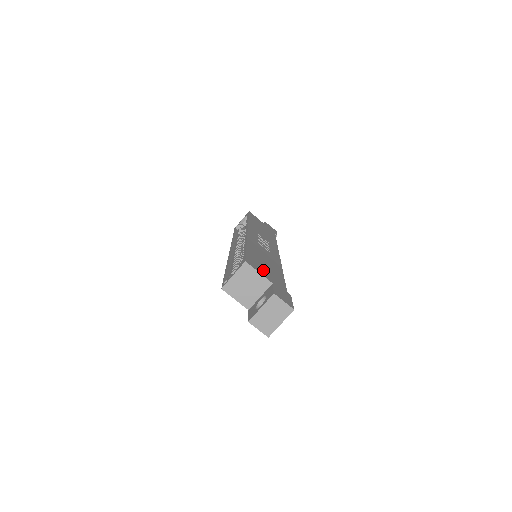
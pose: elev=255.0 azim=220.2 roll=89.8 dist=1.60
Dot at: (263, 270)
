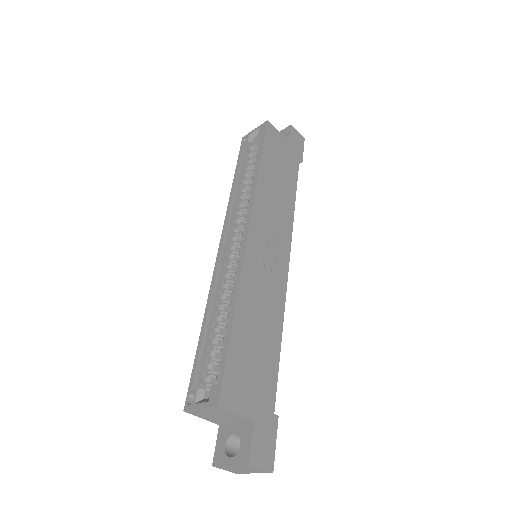
Dot at: (246, 389)
